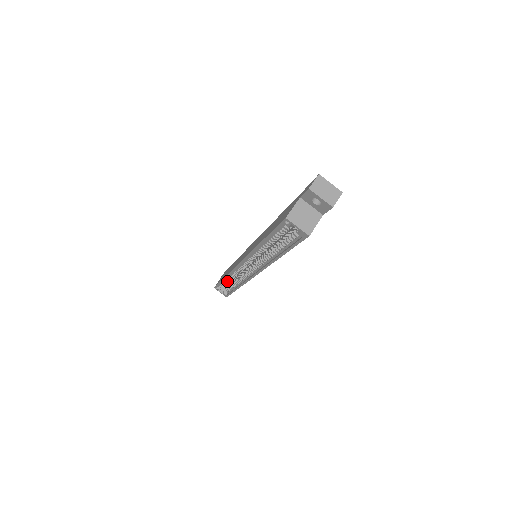
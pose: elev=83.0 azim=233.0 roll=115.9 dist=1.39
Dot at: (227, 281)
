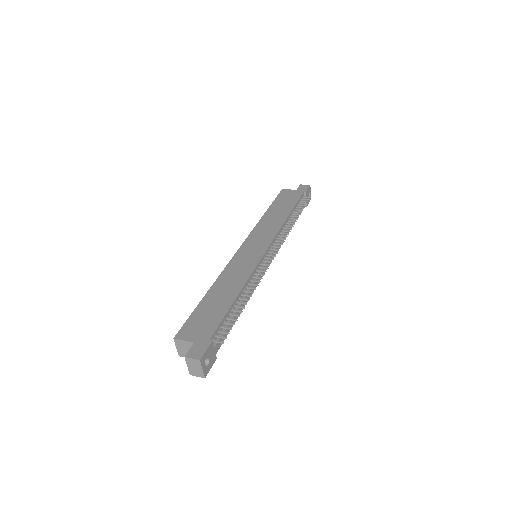
Dot at: occluded
